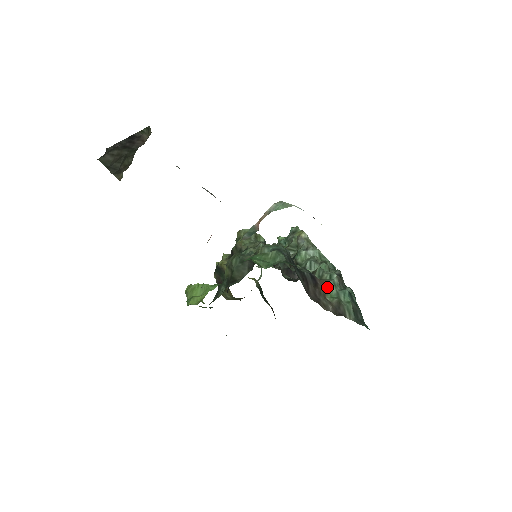
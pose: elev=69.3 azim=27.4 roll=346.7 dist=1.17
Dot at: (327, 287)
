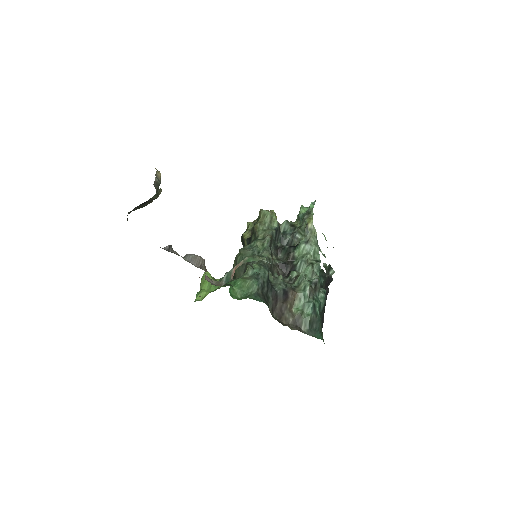
Dot at: (297, 299)
